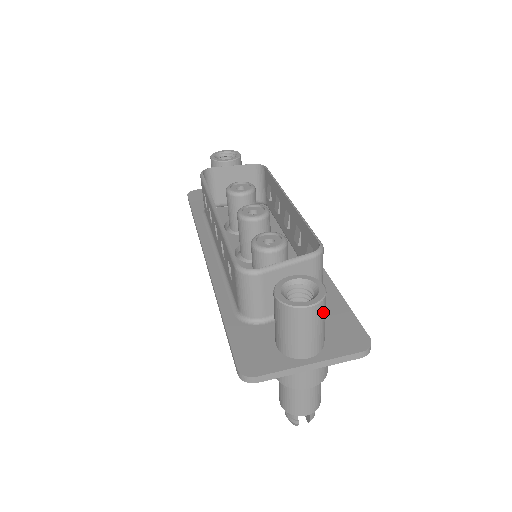
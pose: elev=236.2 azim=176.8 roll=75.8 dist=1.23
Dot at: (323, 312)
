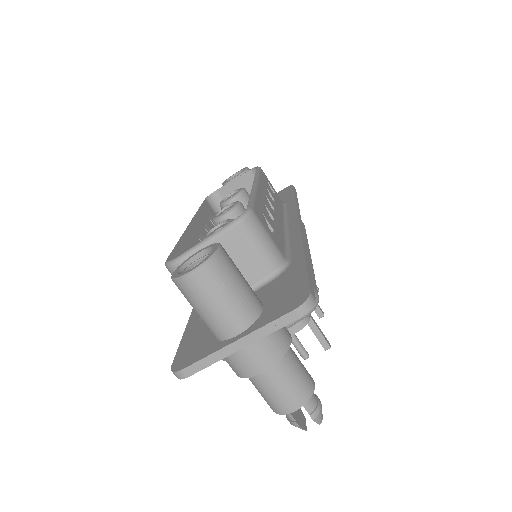
Dot at: (221, 275)
